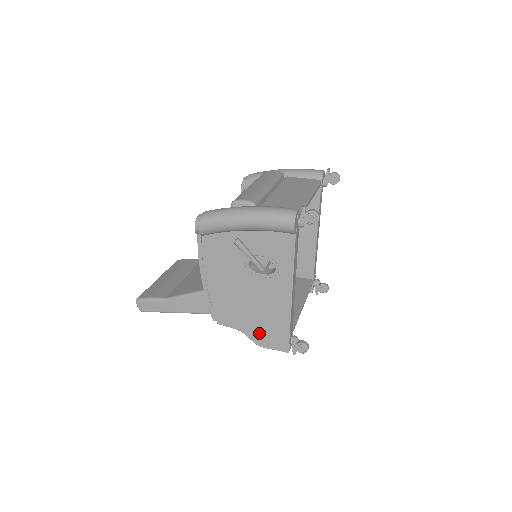
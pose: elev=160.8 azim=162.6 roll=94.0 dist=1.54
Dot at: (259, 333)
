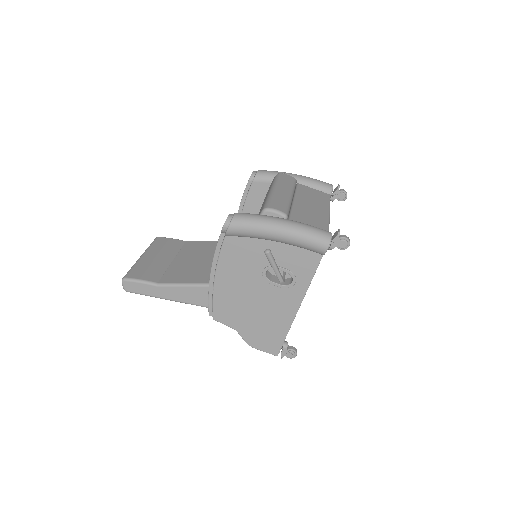
Dot at: (254, 335)
